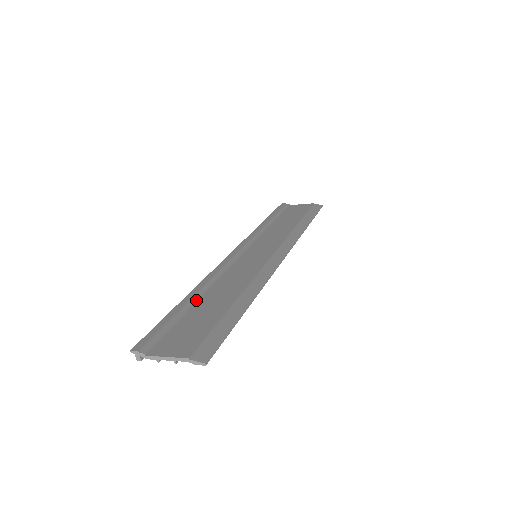
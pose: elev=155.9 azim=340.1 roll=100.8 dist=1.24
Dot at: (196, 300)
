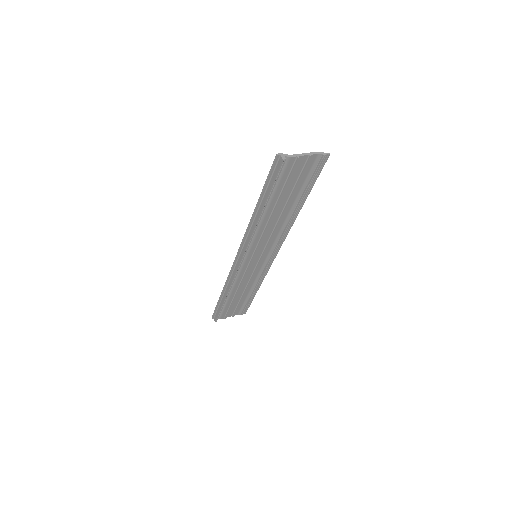
Dot at: occluded
